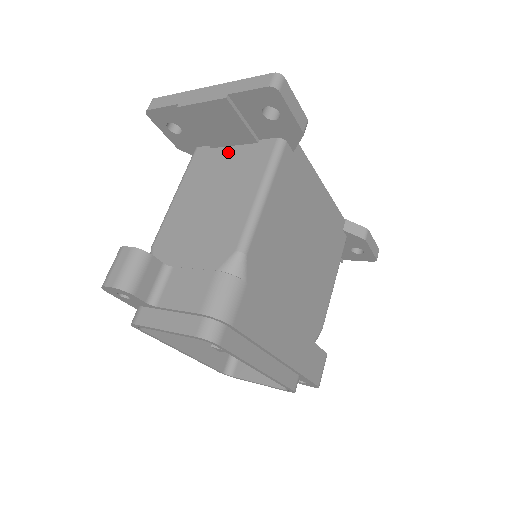
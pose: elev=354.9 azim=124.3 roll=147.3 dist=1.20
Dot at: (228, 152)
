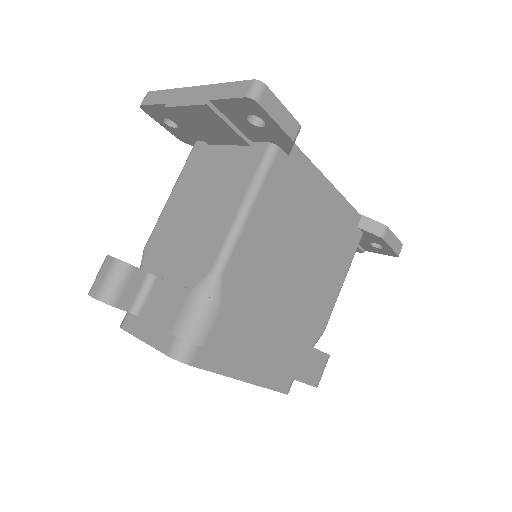
Dot at: (222, 152)
